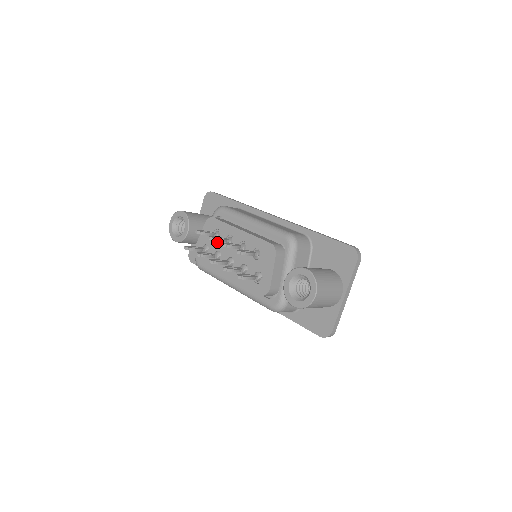
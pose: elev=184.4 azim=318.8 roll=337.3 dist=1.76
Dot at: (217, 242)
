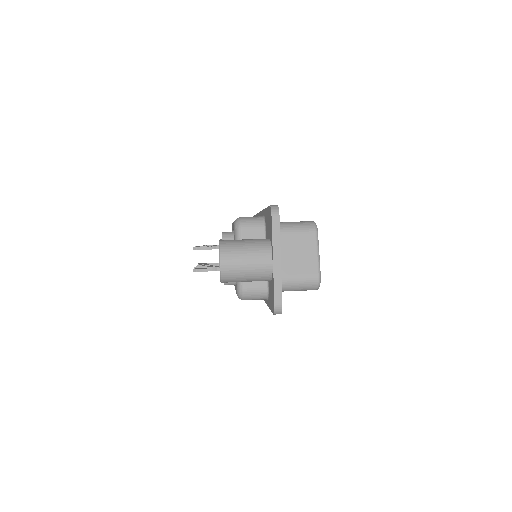
Dot at: occluded
